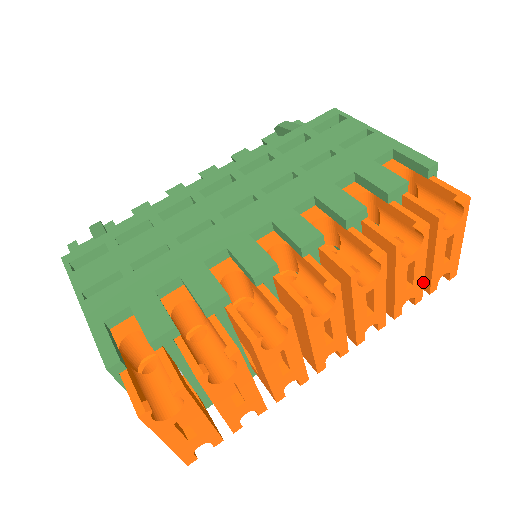
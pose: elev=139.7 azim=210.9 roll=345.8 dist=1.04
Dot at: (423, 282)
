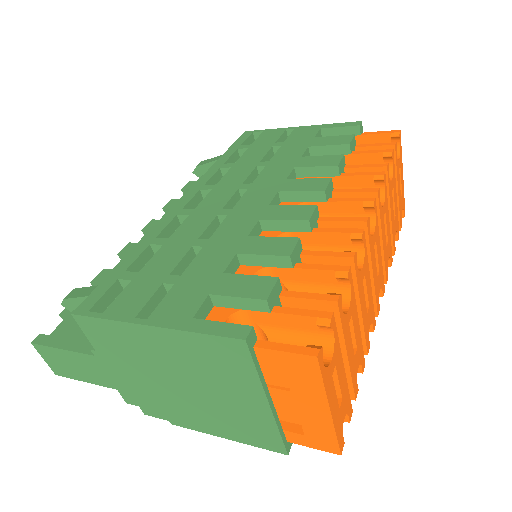
Dot at: (397, 215)
